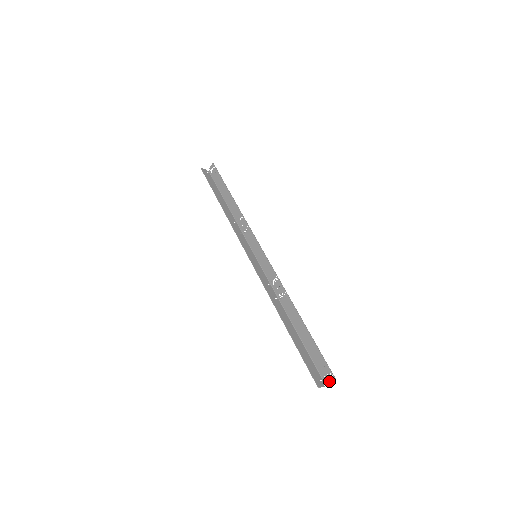
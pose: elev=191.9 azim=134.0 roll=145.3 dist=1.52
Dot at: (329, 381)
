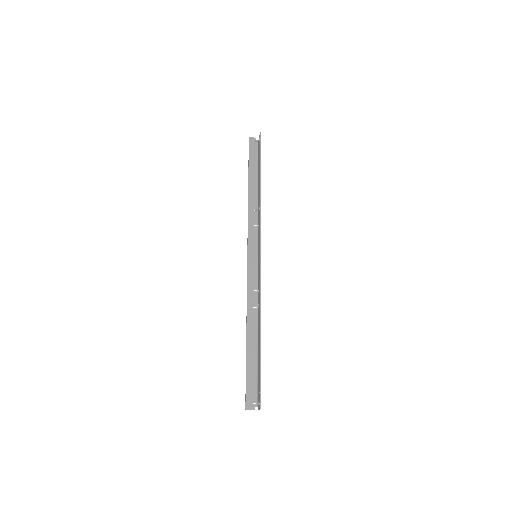
Dot at: (258, 407)
